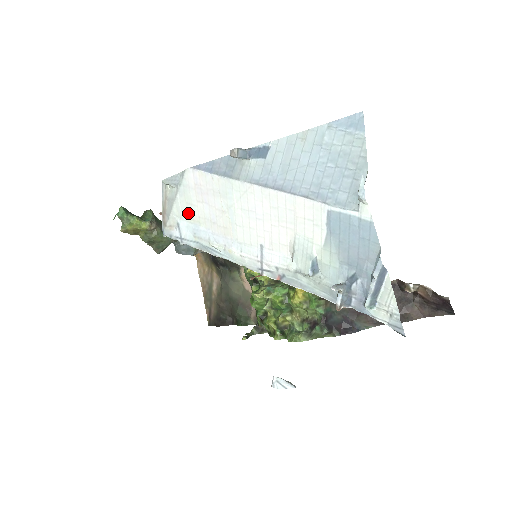
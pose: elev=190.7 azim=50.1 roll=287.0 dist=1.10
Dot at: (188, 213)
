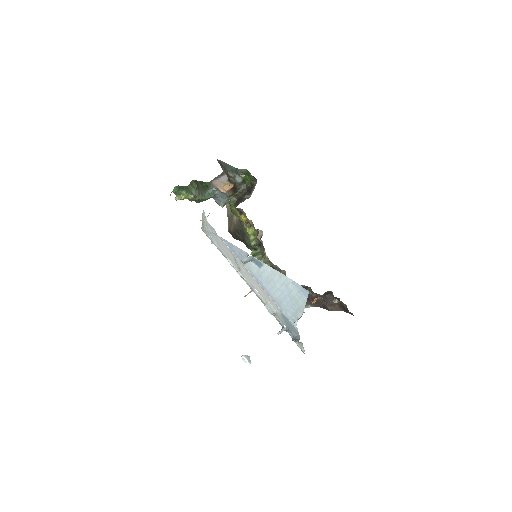
Dot at: (217, 241)
